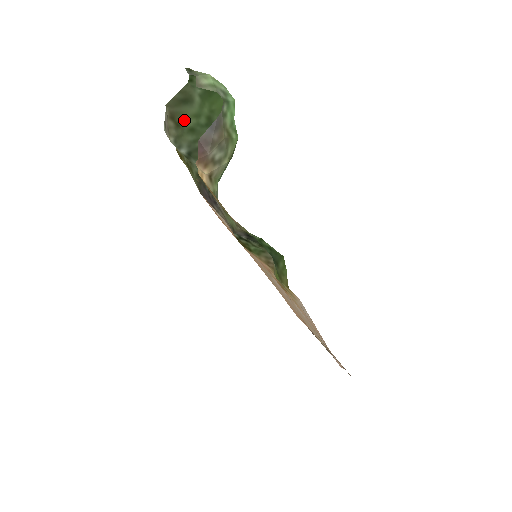
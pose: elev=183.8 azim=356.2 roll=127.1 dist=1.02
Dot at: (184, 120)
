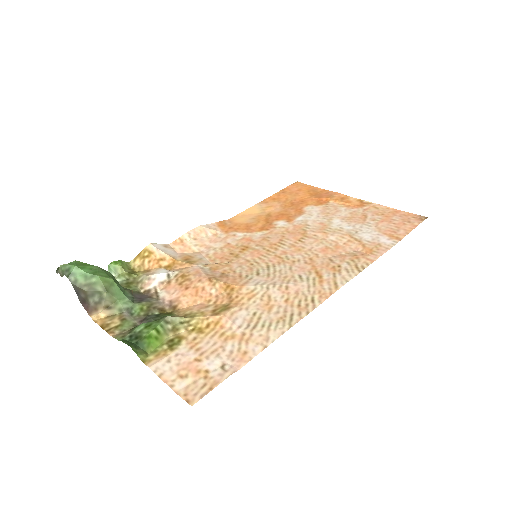
Dot at: occluded
